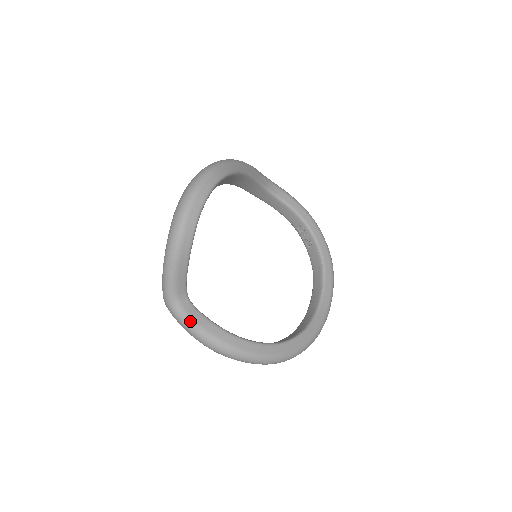
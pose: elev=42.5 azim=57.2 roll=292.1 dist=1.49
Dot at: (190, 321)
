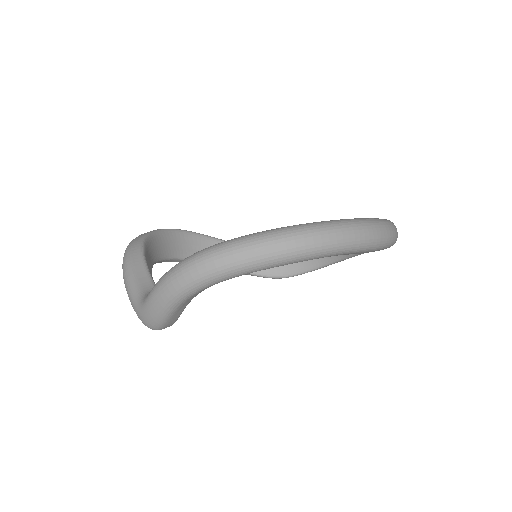
Dot at: (153, 287)
